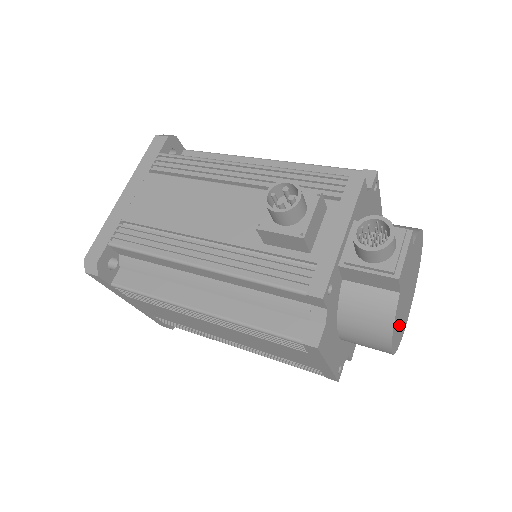
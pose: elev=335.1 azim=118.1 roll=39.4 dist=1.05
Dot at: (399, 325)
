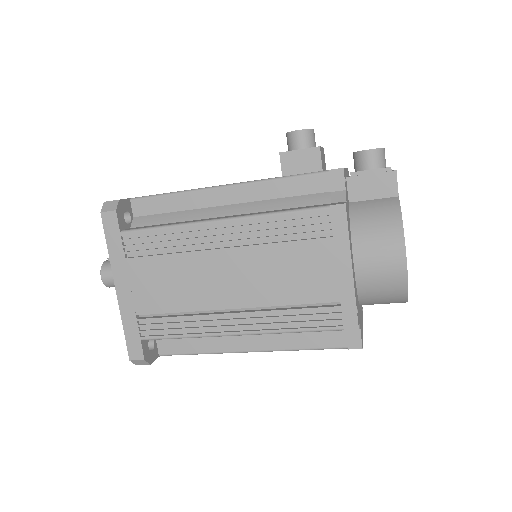
Dot at: occluded
